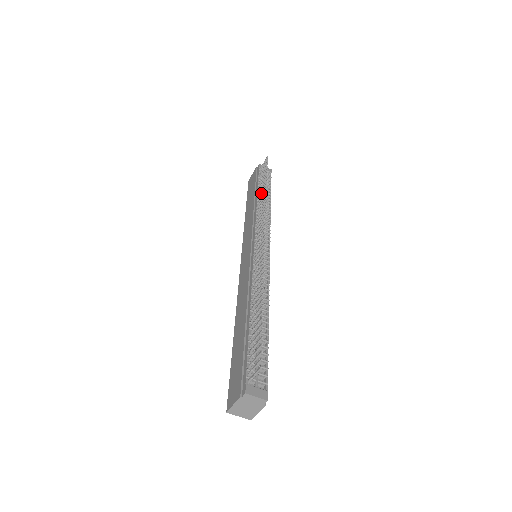
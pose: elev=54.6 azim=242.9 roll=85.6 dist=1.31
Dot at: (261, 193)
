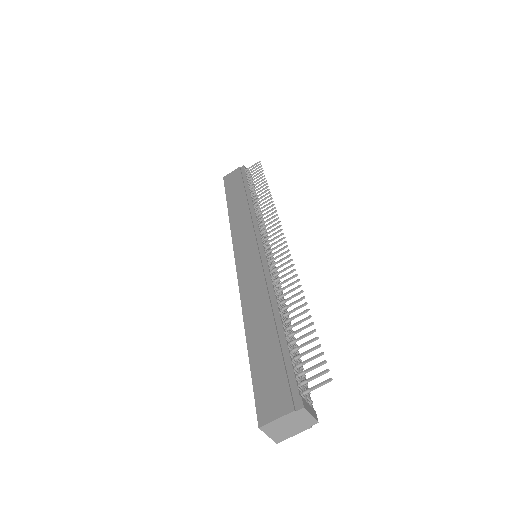
Dot at: occluded
